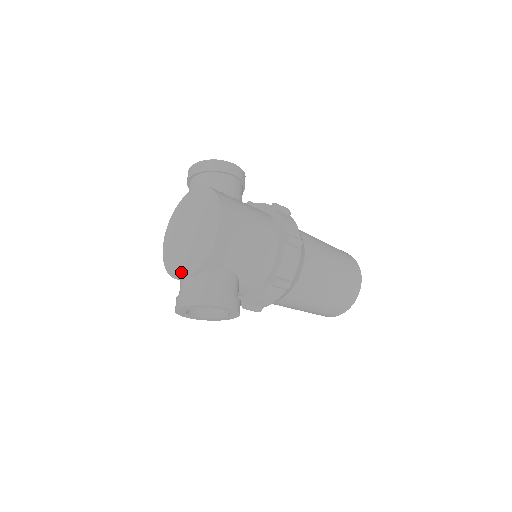
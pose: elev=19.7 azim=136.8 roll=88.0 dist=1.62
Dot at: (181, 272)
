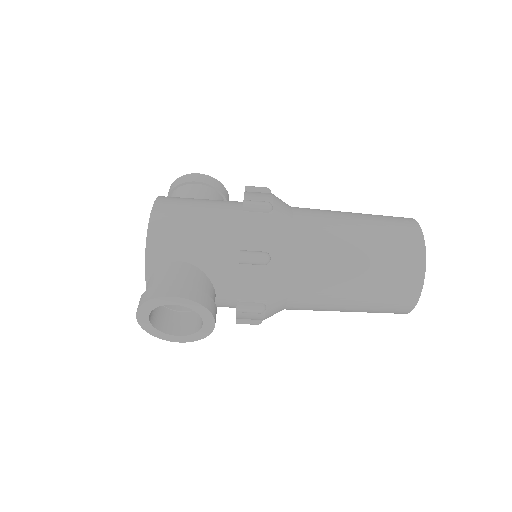
Dot at: occluded
